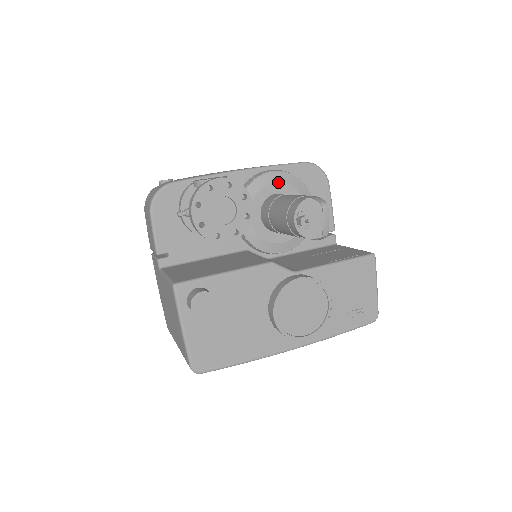
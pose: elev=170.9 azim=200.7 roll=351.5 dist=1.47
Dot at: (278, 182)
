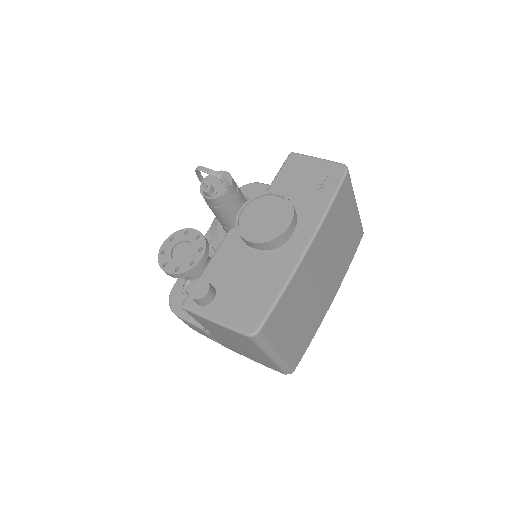
Dot at: occluded
